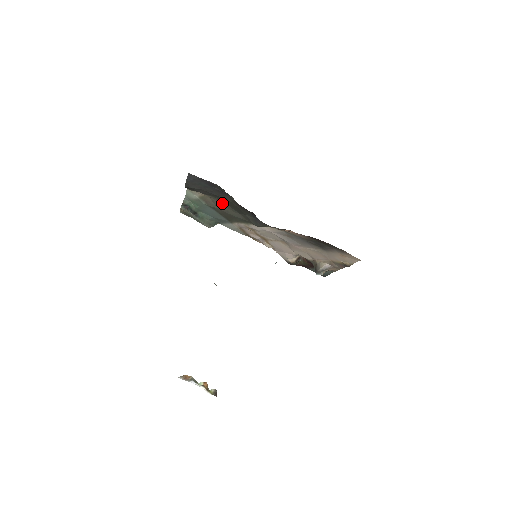
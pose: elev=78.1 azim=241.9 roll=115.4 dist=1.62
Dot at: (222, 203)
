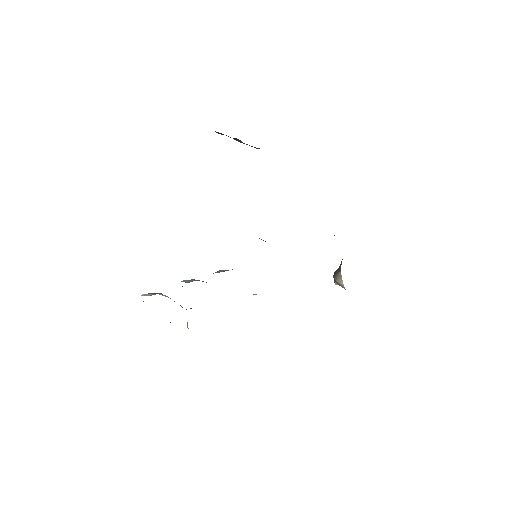
Dot at: occluded
